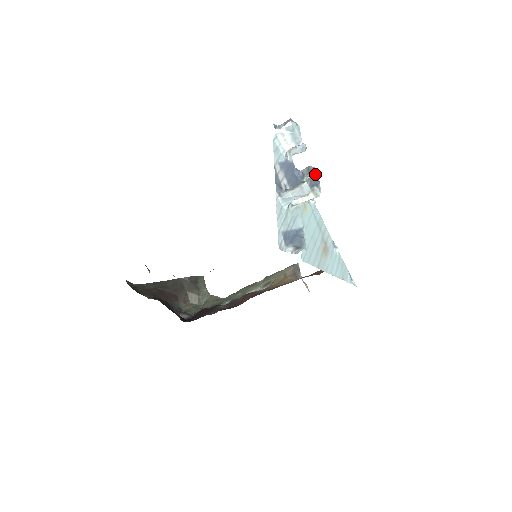
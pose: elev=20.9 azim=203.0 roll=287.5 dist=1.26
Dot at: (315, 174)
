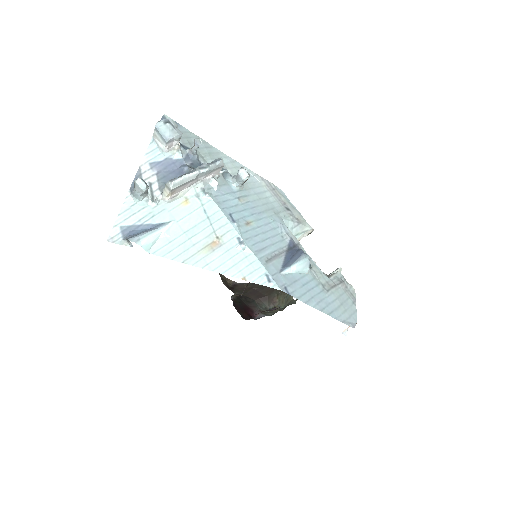
Dot at: (205, 167)
